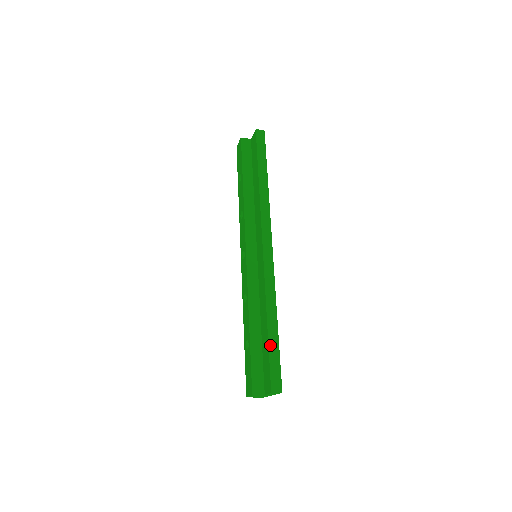
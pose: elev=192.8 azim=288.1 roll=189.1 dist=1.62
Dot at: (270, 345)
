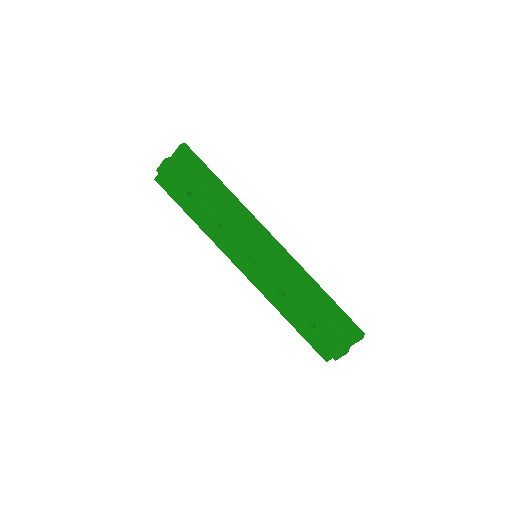
Dot at: (336, 309)
